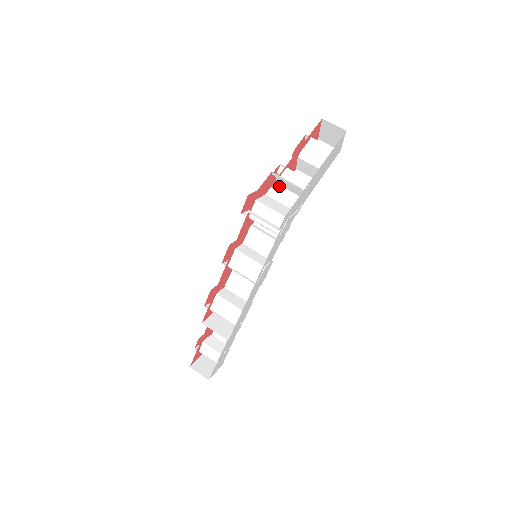
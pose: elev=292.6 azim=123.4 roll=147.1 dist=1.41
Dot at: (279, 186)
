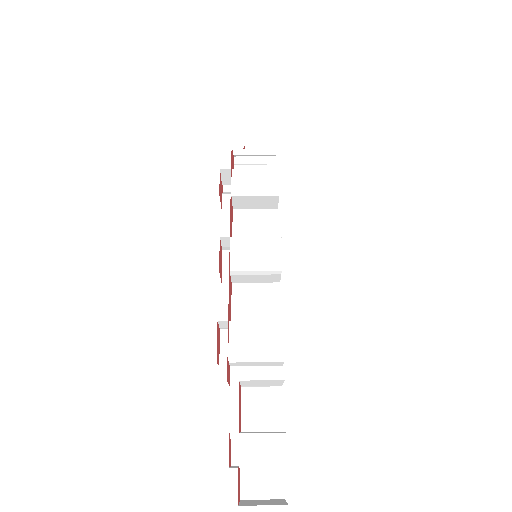
Dot at: occluded
